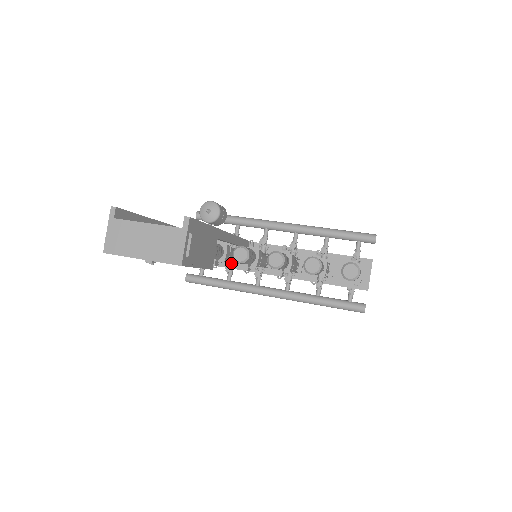
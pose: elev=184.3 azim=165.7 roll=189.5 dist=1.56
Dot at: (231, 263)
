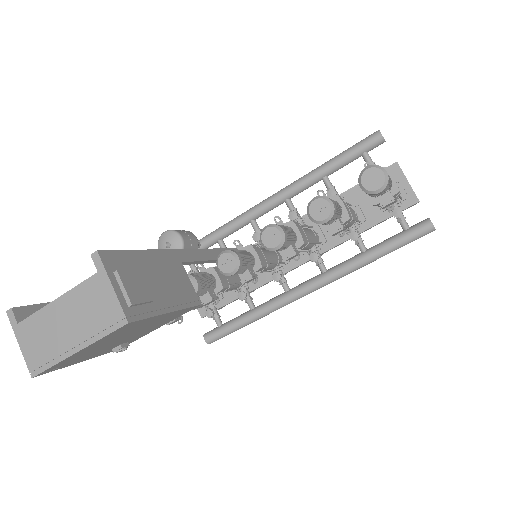
Dot at: (241, 287)
